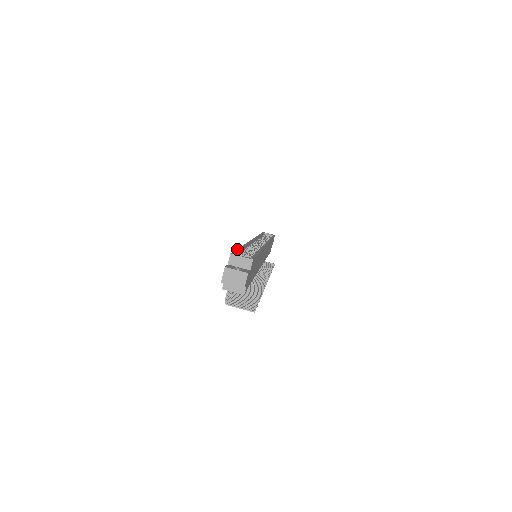
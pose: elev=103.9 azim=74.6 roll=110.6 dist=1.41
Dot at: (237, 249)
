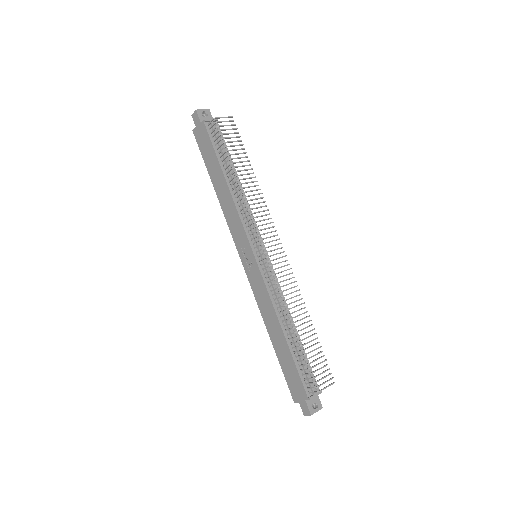
Dot at: (203, 159)
